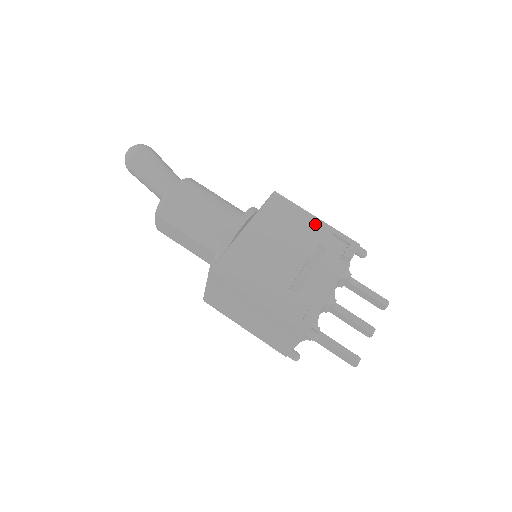
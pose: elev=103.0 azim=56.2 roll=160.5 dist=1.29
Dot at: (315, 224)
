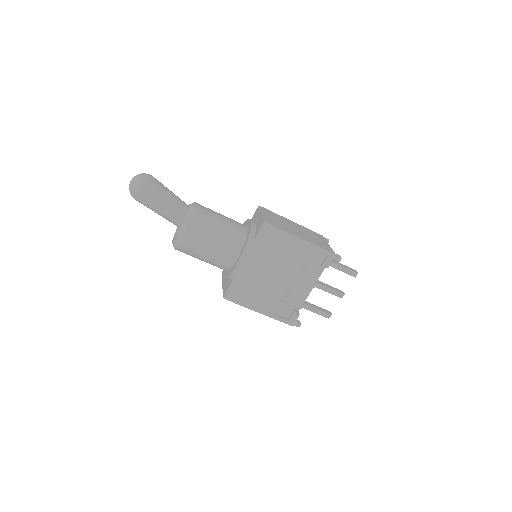
Dot at: (300, 246)
